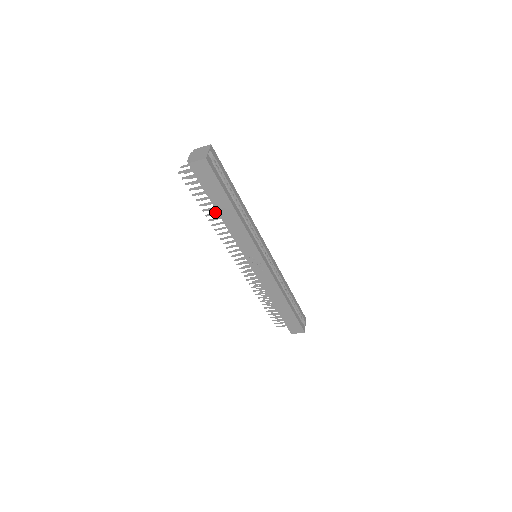
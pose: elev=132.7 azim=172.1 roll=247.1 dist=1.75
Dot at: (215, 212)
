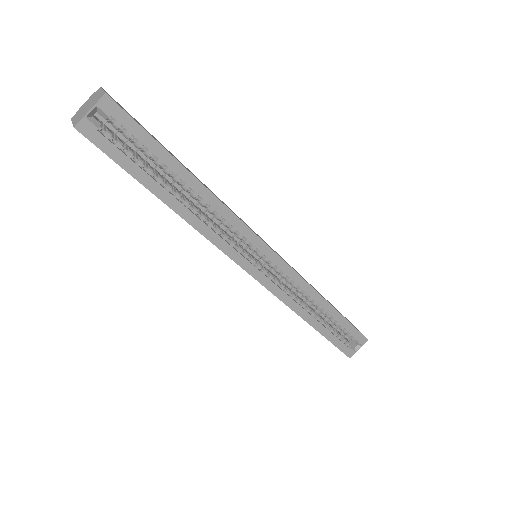
Dot at: occluded
